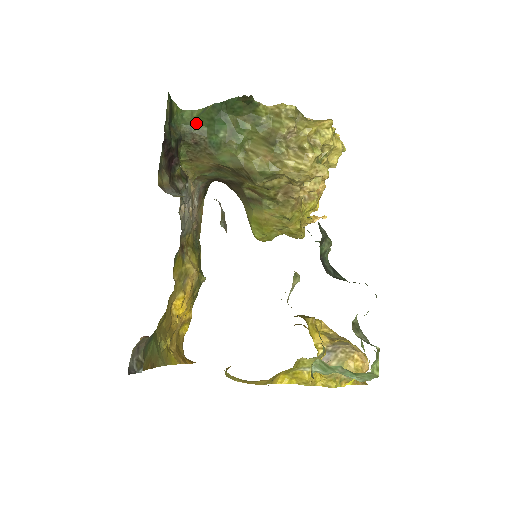
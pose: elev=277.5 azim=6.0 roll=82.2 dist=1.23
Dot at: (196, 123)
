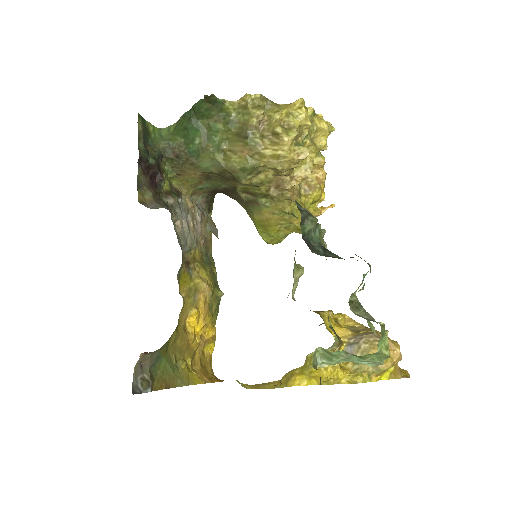
Dot at: (173, 137)
